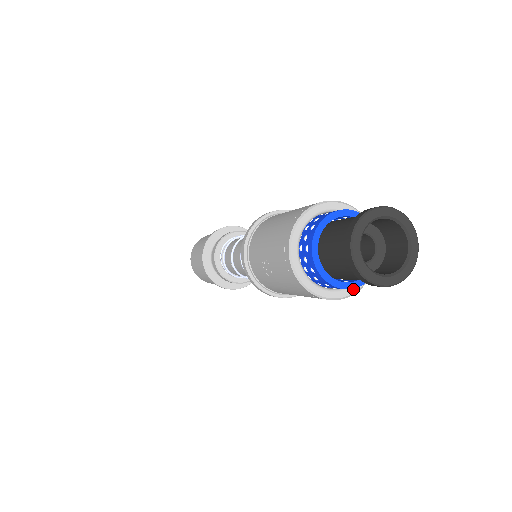
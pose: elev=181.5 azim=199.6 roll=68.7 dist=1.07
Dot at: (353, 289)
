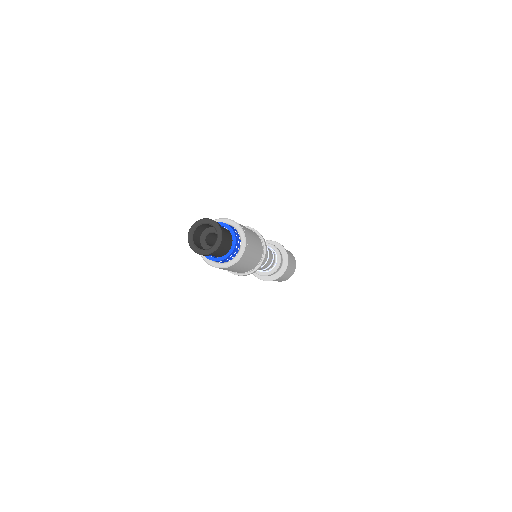
Dot at: (219, 265)
